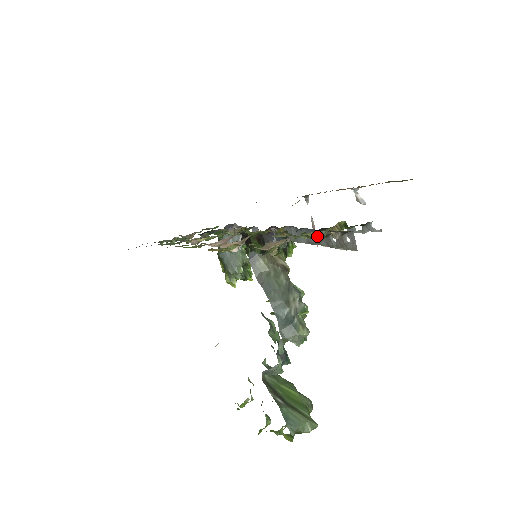
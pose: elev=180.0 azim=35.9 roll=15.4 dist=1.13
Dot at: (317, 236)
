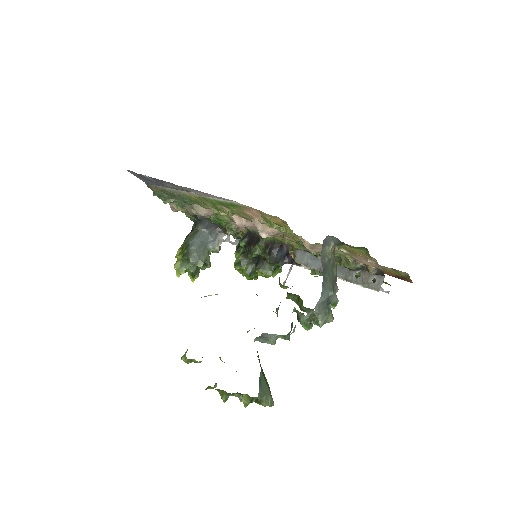
Dot at: (353, 264)
